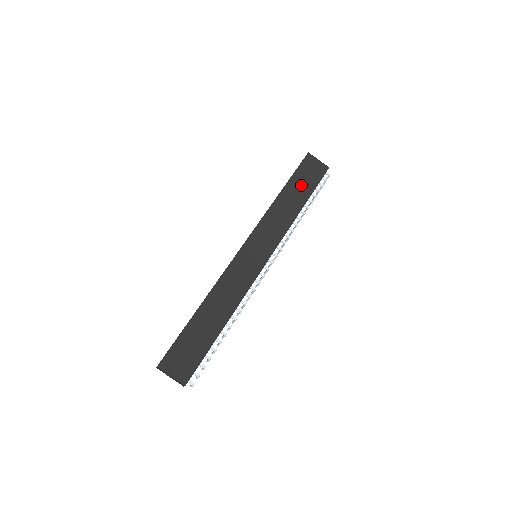
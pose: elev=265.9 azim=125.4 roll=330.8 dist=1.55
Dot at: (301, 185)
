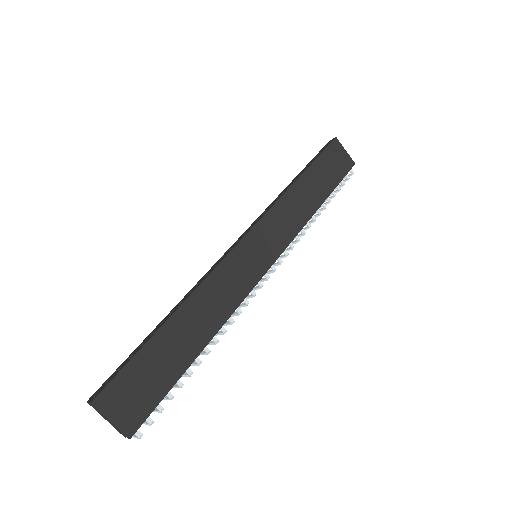
Dot at: (323, 176)
